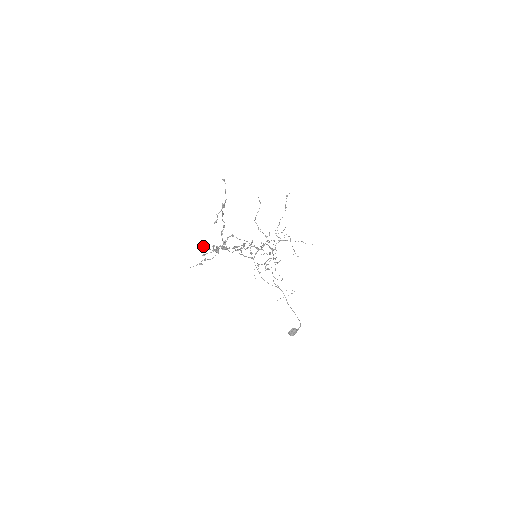
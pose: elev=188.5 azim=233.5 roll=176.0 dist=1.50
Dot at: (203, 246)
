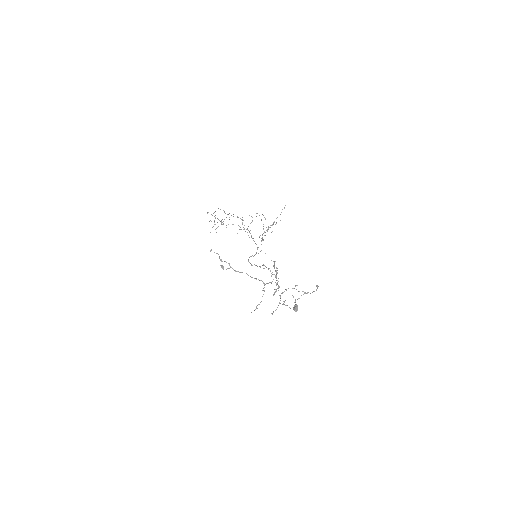
Dot at: (222, 268)
